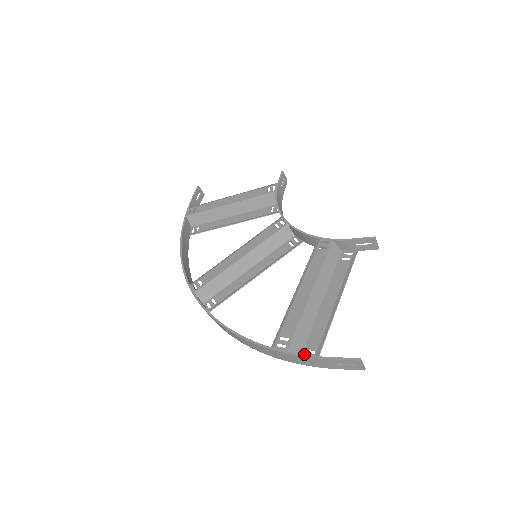
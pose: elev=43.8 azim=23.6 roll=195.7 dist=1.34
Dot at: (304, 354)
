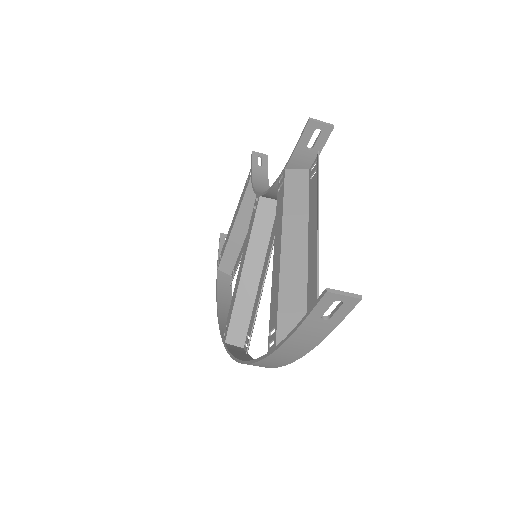
Dot at: occluded
